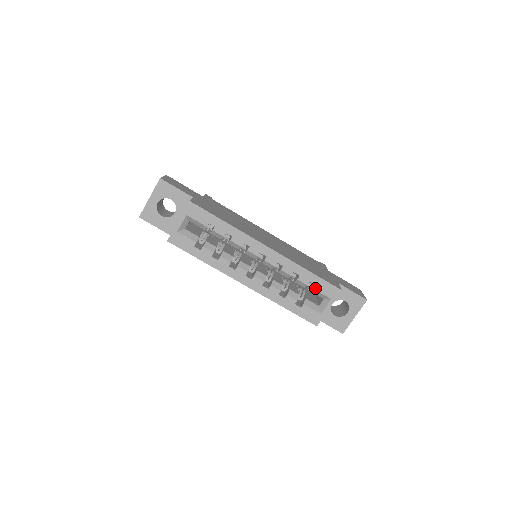
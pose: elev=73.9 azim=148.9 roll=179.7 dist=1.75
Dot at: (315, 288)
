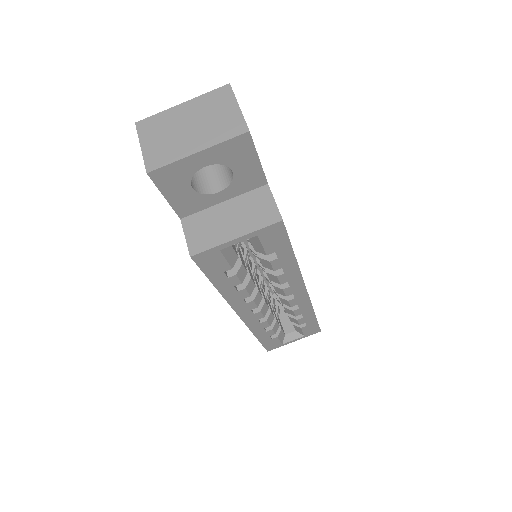
Dot at: (303, 327)
